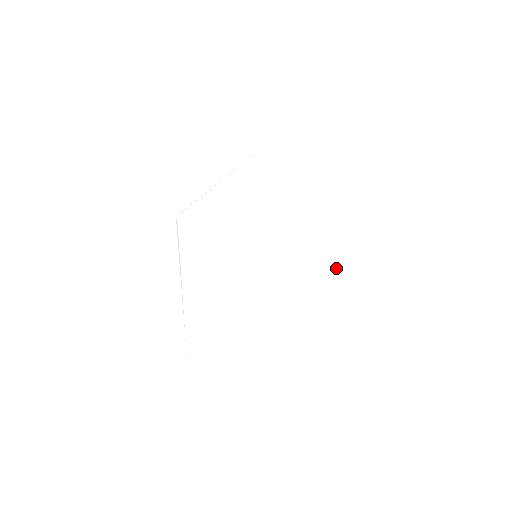
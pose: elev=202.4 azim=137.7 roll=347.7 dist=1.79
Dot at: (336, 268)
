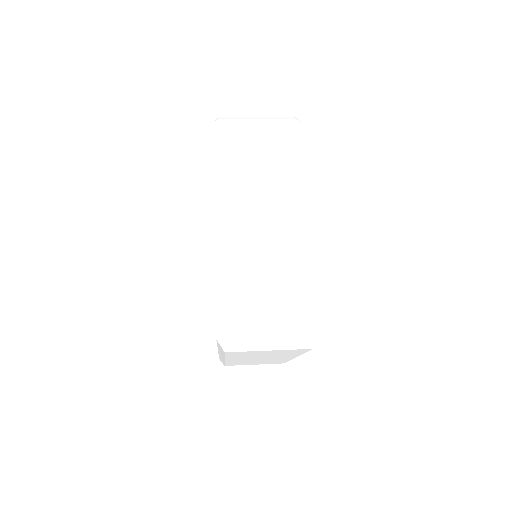
Dot at: (267, 300)
